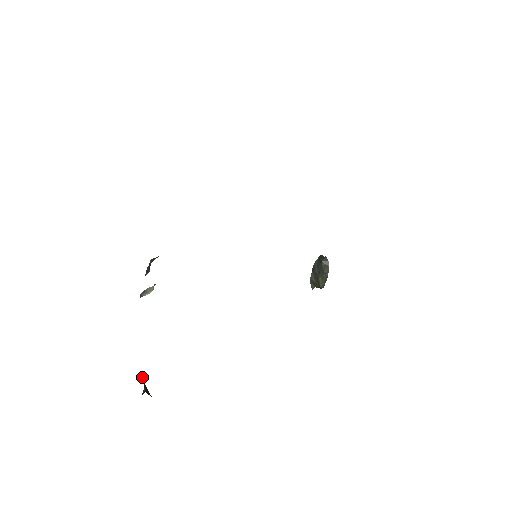
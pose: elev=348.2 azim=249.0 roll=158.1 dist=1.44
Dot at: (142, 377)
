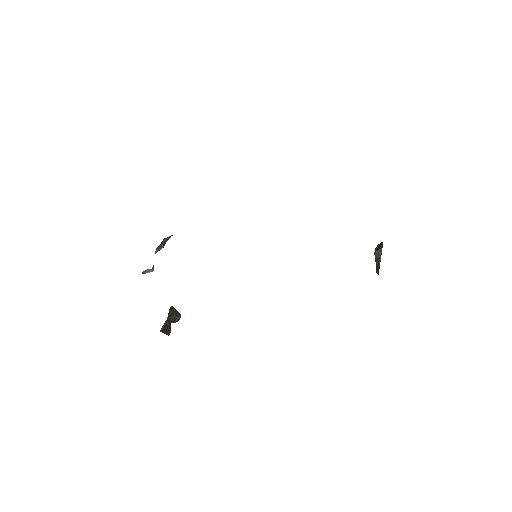
Dot at: (168, 315)
